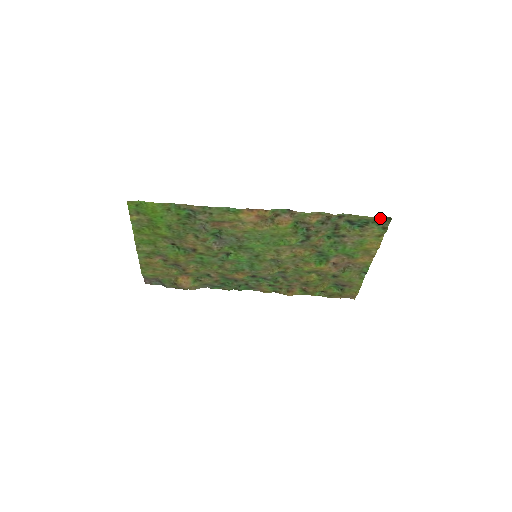
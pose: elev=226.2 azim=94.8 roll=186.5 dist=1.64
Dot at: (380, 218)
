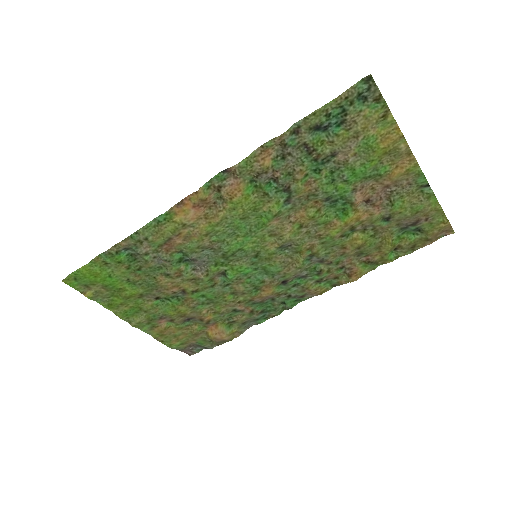
Dot at: (354, 89)
